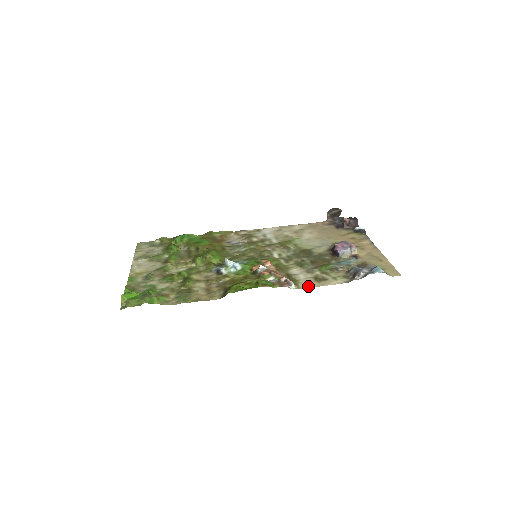
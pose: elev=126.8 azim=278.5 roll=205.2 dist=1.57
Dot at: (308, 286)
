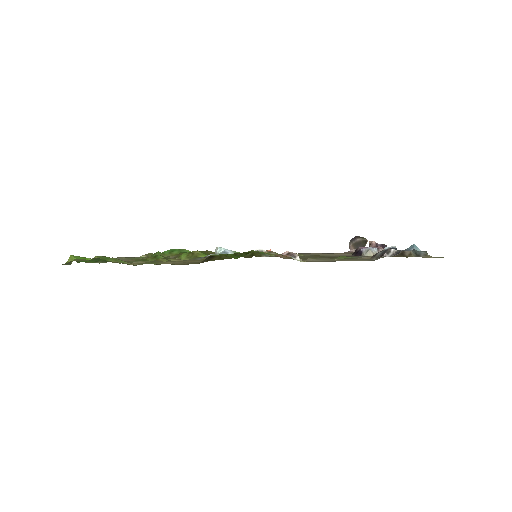
Dot at: (318, 261)
